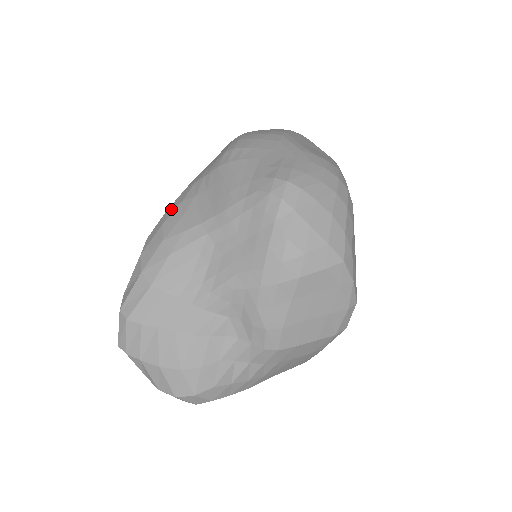
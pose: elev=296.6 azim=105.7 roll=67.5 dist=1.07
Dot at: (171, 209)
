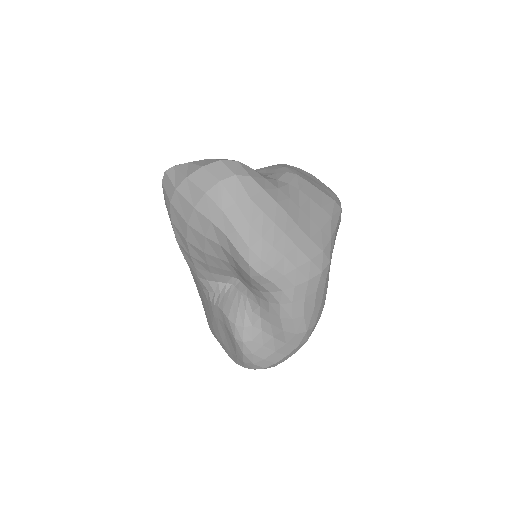
Dot at: occluded
